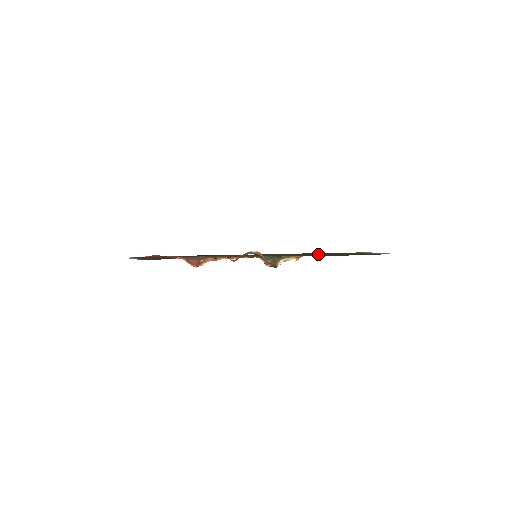
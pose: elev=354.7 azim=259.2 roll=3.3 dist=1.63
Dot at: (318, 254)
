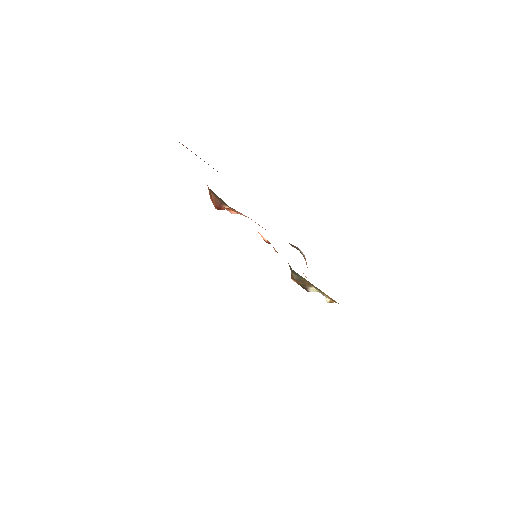
Dot at: occluded
